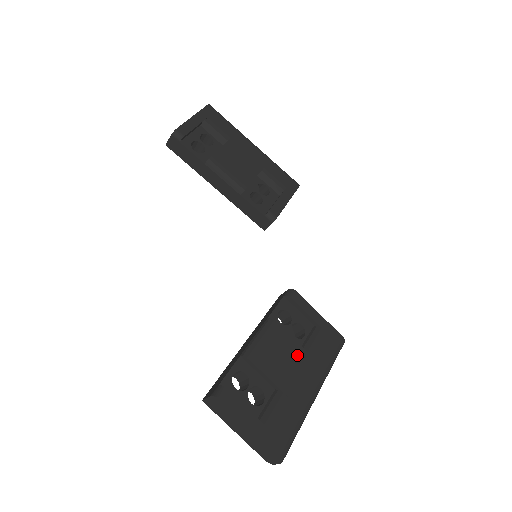
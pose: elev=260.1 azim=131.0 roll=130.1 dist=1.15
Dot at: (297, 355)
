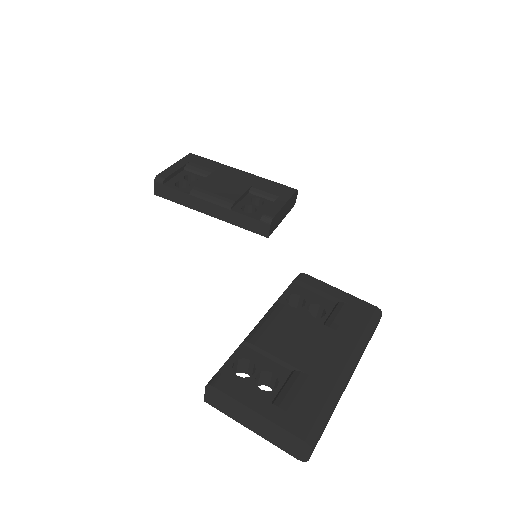
Dot at: (315, 332)
